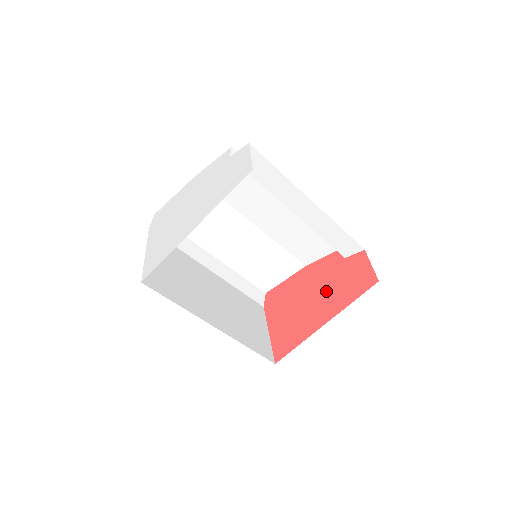
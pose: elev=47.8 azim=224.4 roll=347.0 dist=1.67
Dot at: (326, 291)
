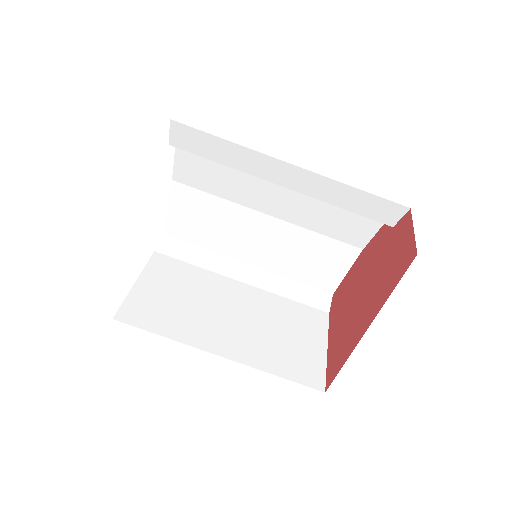
Dot at: (372, 281)
